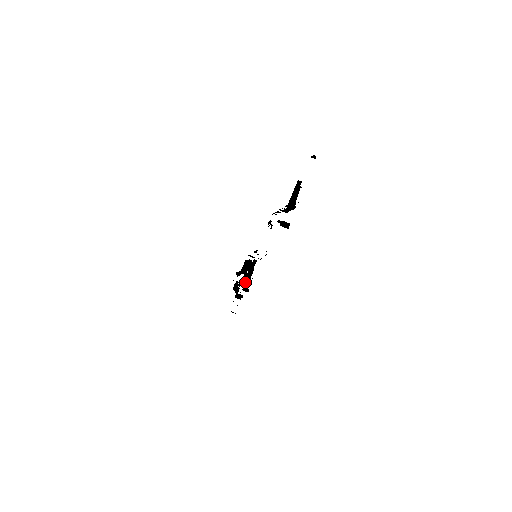
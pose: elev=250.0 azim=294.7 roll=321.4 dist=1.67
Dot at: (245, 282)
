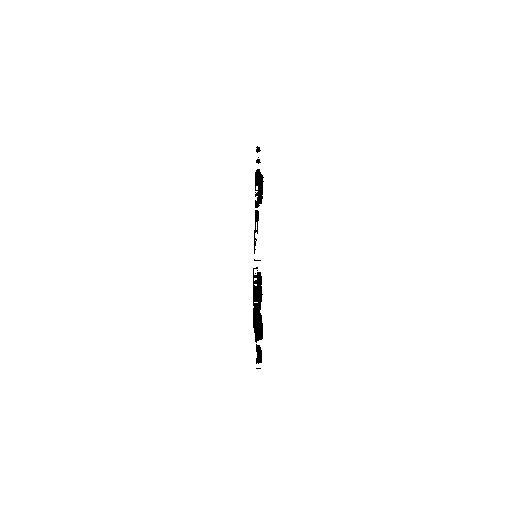
Dot at: (258, 285)
